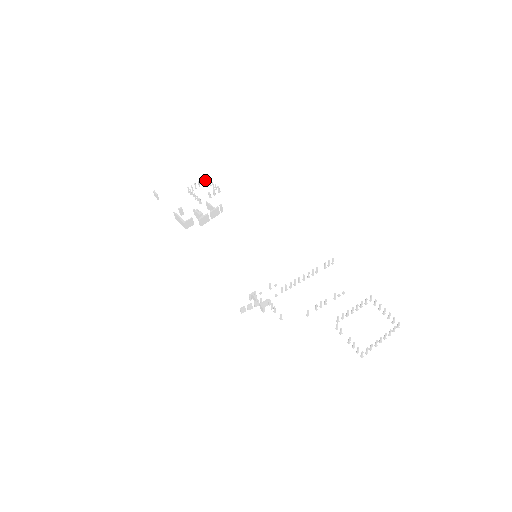
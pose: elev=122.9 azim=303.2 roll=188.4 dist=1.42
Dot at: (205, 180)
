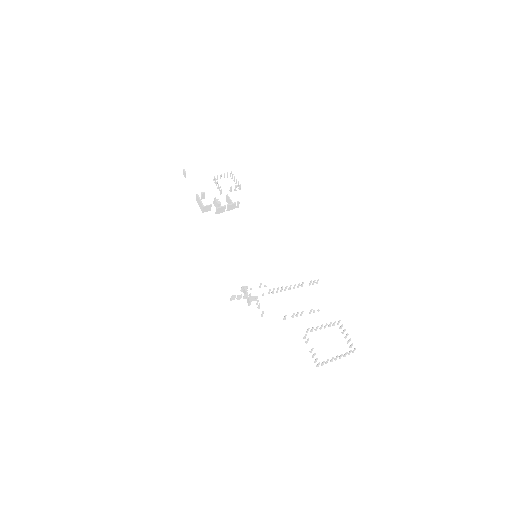
Dot at: (230, 174)
